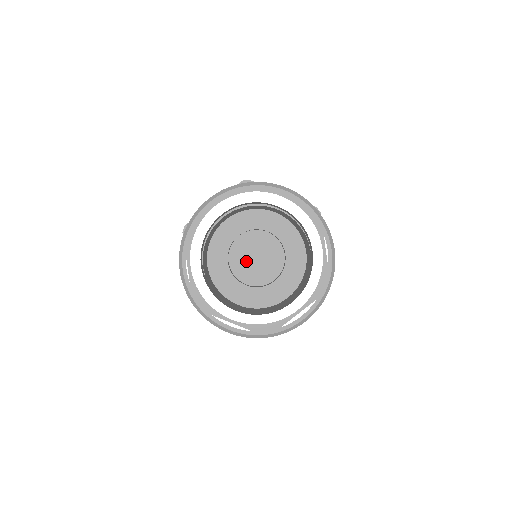
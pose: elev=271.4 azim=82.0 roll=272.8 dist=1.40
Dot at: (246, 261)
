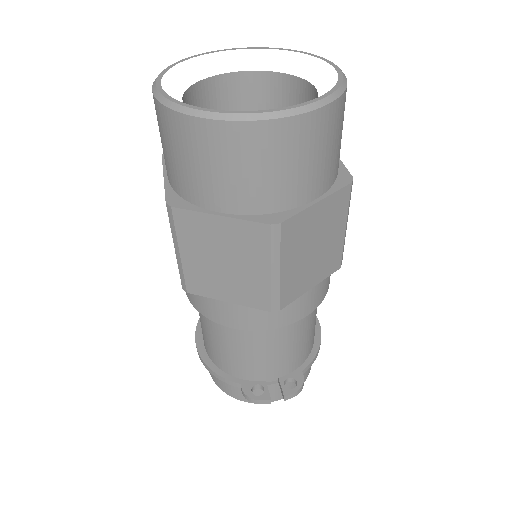
Dot at: occluded
